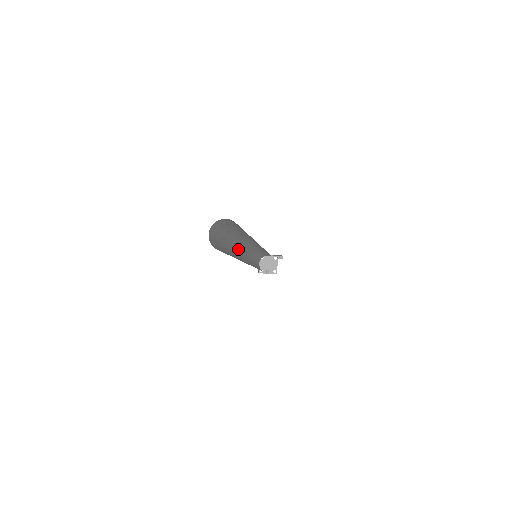
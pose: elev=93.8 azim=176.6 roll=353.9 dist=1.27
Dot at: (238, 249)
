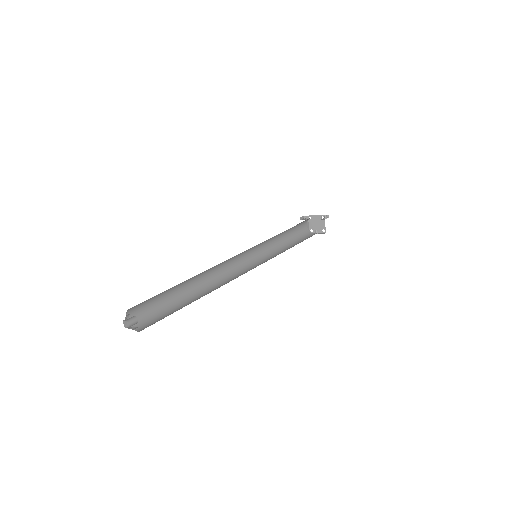
Dot at: (220, 268)
